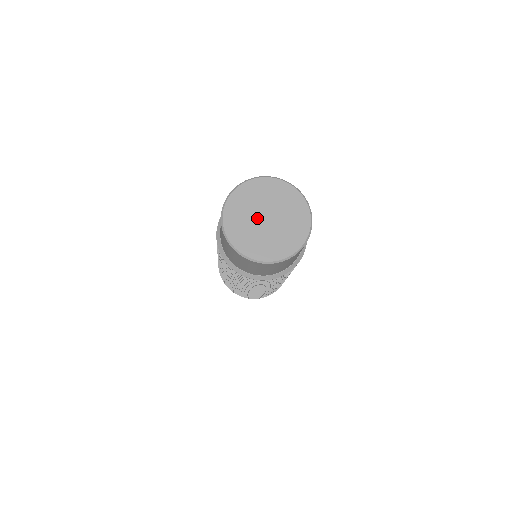
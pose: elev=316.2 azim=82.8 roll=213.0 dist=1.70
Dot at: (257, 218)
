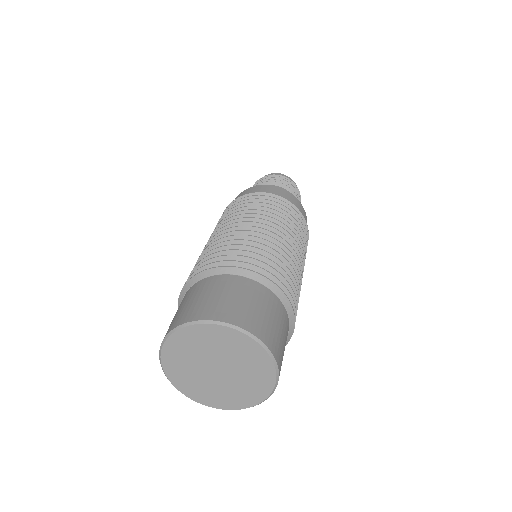
Dot at: (205, 364)
